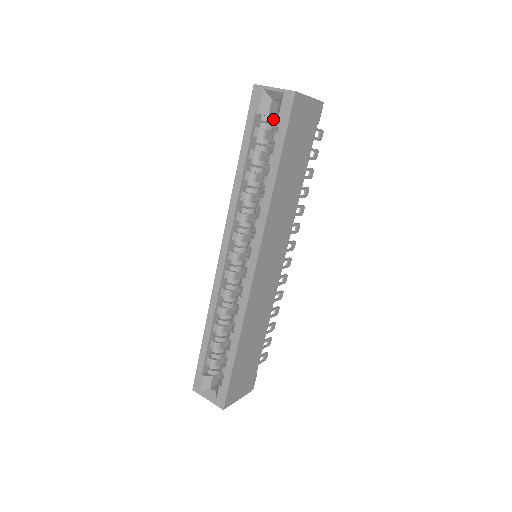
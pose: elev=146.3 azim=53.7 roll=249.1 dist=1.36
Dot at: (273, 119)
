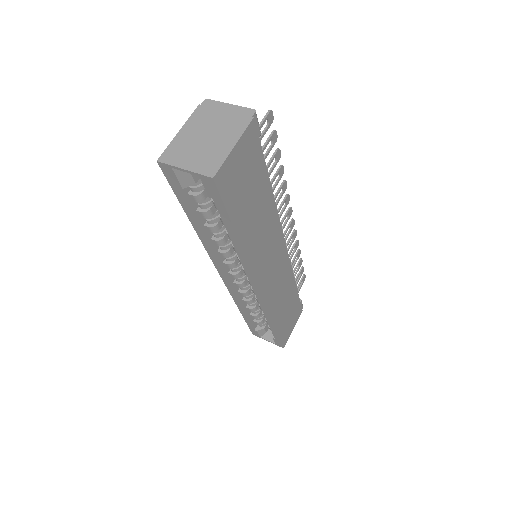
Dot at: occluded
